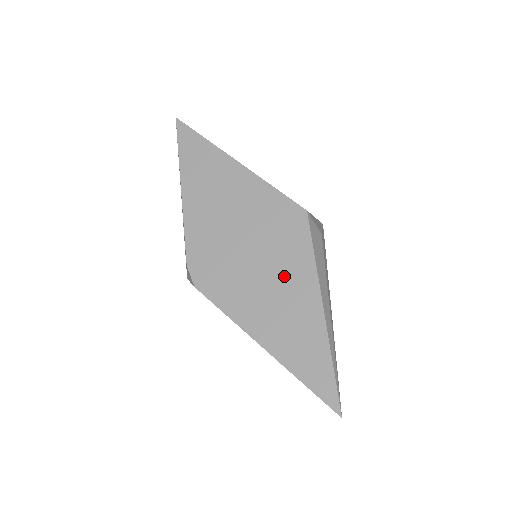
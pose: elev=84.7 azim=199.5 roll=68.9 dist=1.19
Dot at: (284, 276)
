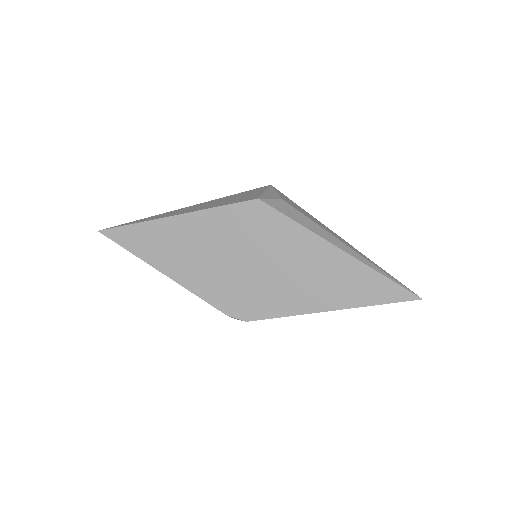
Dot at: (293, 256)
